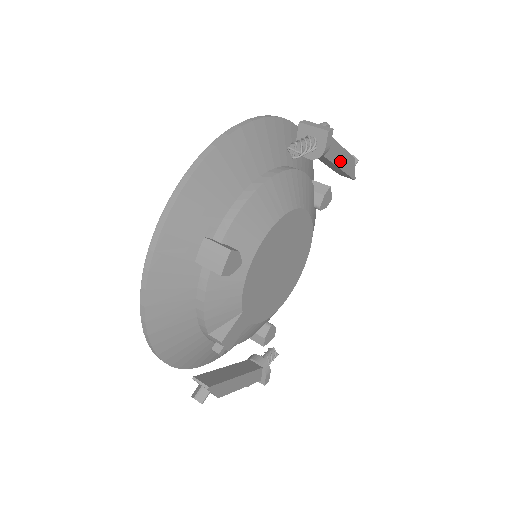
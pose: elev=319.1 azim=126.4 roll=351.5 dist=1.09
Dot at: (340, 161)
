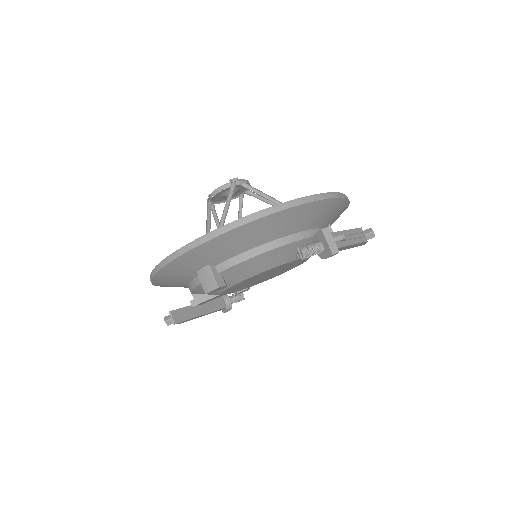
Dot at: occluded
